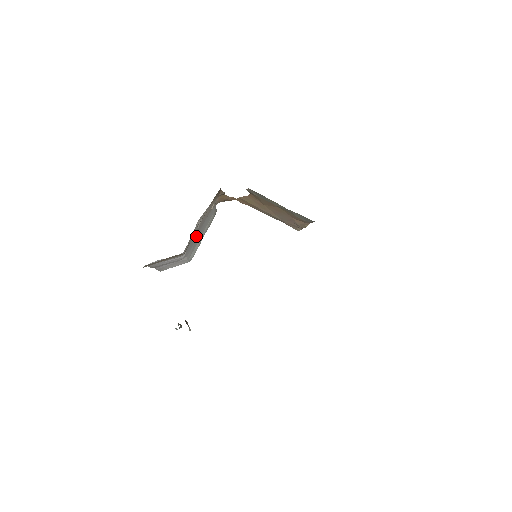
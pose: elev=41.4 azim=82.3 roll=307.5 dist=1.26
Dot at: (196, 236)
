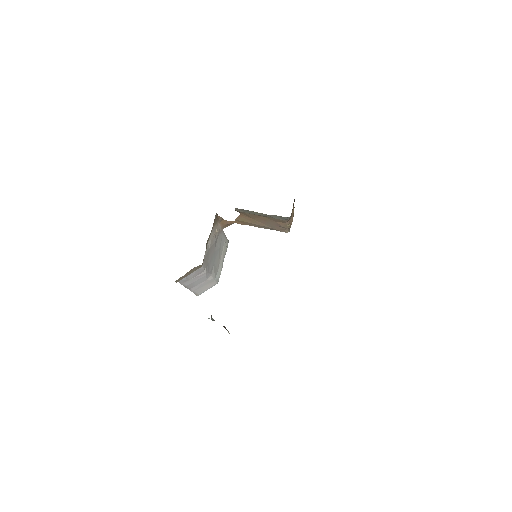
Dot at: (212, 257)
